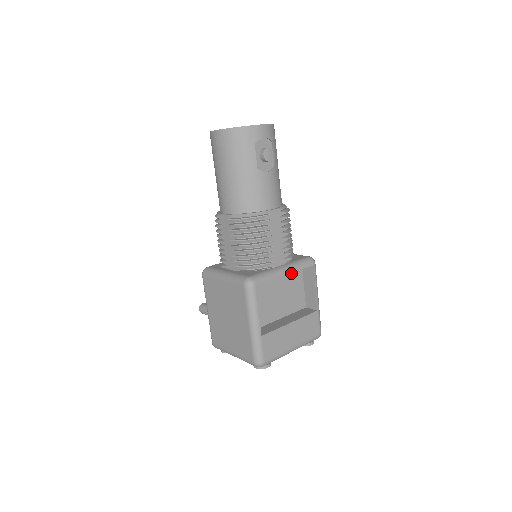
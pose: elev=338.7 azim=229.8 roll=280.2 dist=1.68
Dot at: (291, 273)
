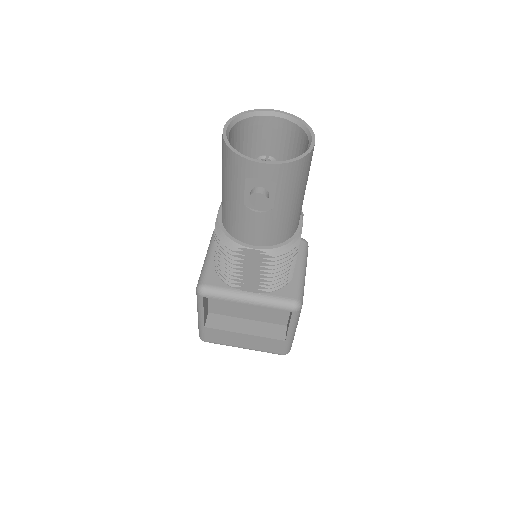
Dot at: occluded
